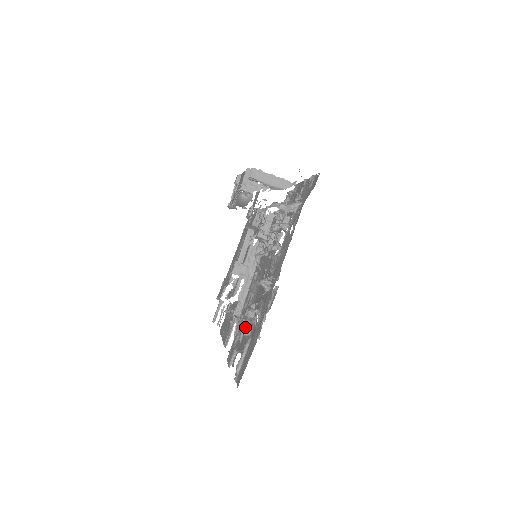
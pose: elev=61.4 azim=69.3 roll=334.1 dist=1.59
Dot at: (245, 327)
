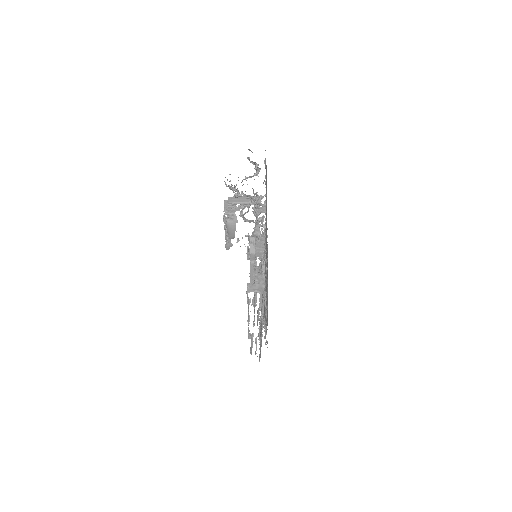
Dot at: (266, 306)
